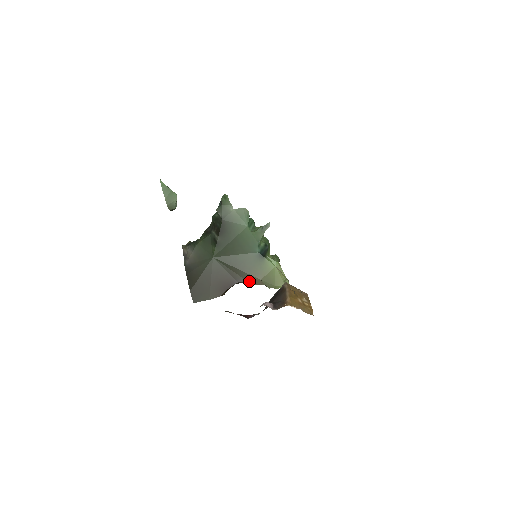
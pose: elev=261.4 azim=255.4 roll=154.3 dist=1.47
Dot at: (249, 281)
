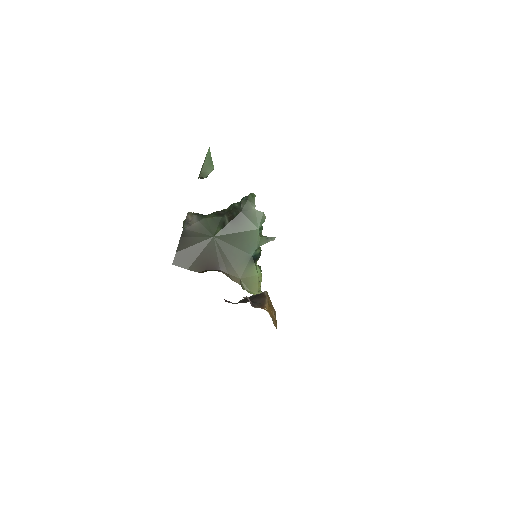
Dot at: (230, 274)
